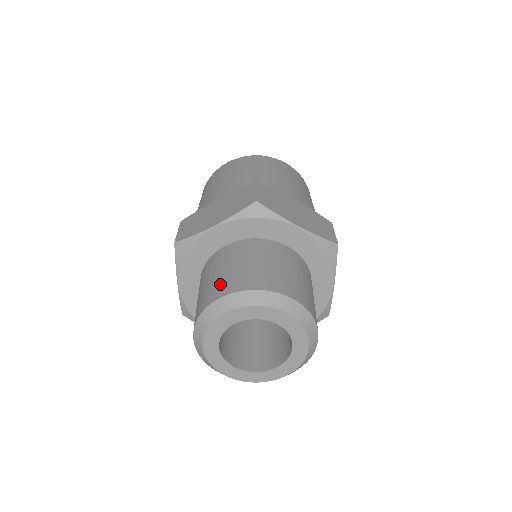
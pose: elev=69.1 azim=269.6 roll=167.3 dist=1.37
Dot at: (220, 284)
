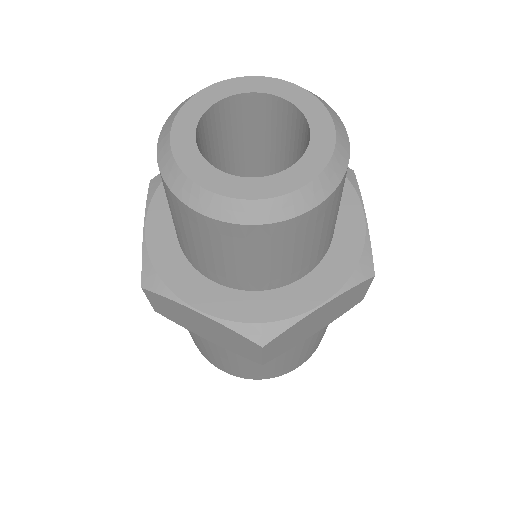
Dot at: occluded
